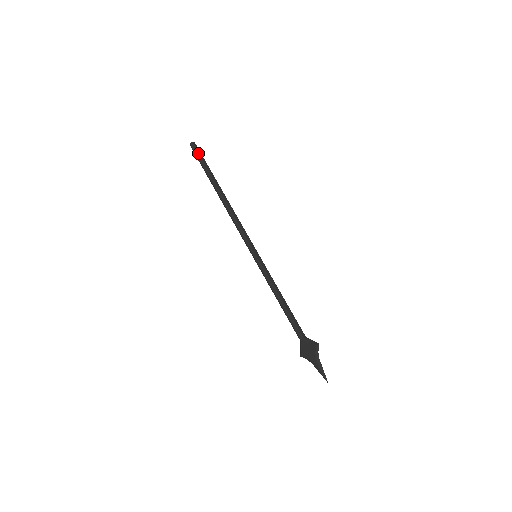
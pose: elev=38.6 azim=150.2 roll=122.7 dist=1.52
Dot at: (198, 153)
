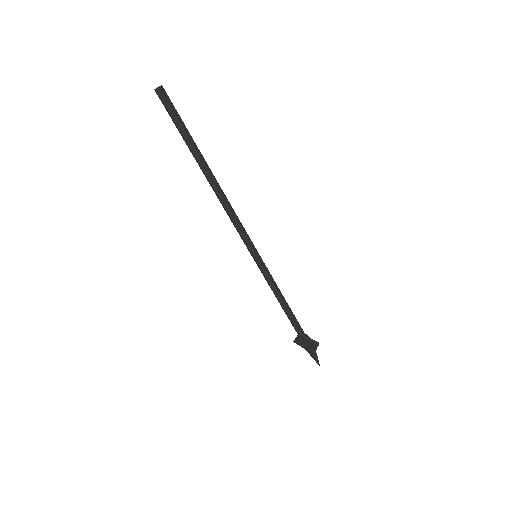
Dot at: (171, 109)
